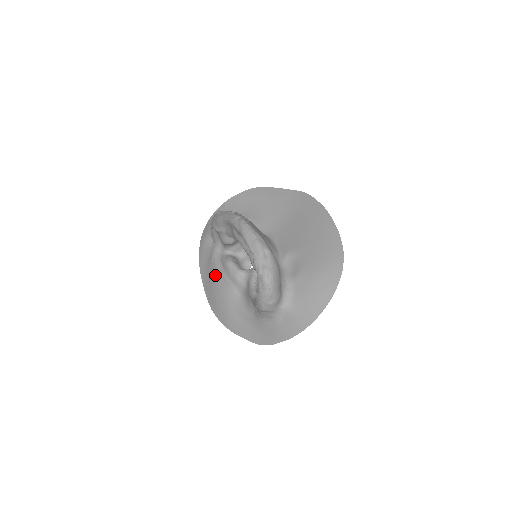
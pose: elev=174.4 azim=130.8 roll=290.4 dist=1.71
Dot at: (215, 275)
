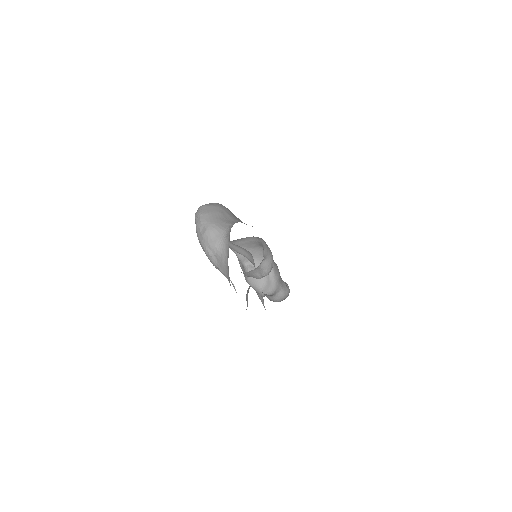
Dot at: occluded
